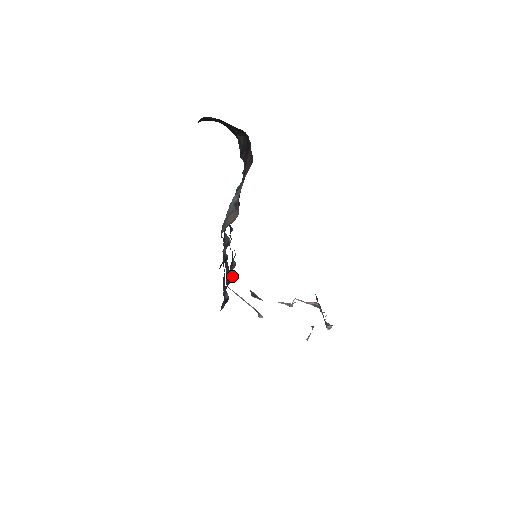
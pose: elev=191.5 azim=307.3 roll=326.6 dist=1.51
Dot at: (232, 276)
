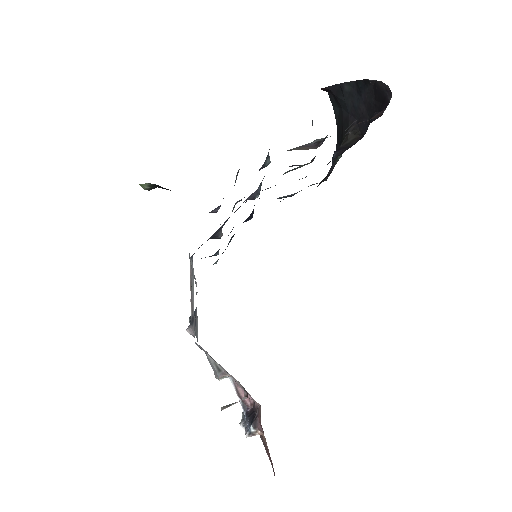
Dot at: (219, 235)
